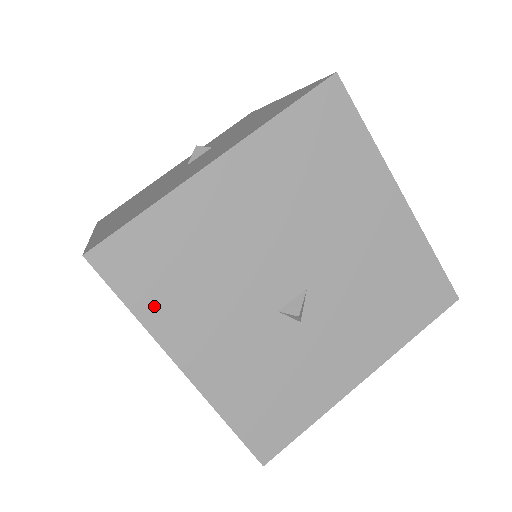
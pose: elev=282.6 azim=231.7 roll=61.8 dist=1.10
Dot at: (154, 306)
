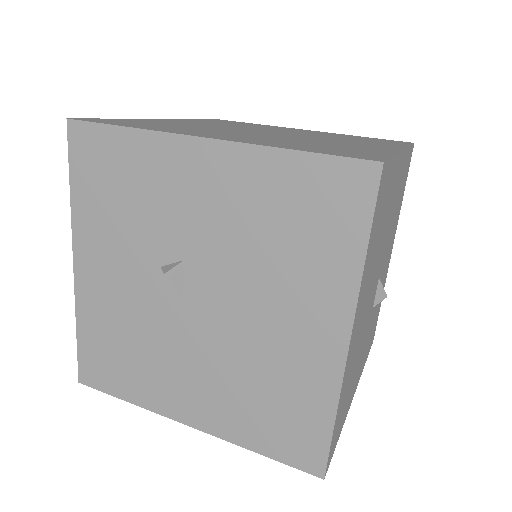
Dot at: (345, 415)
